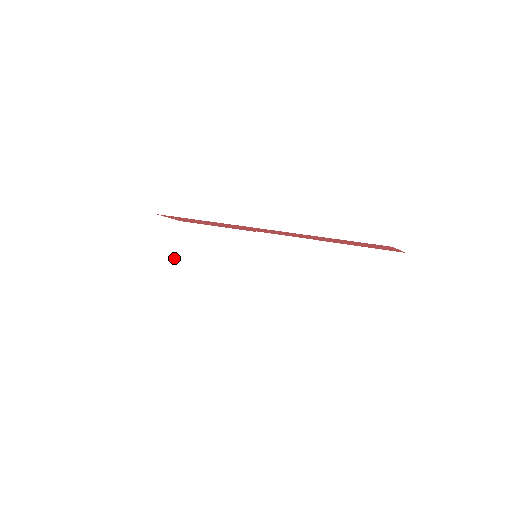
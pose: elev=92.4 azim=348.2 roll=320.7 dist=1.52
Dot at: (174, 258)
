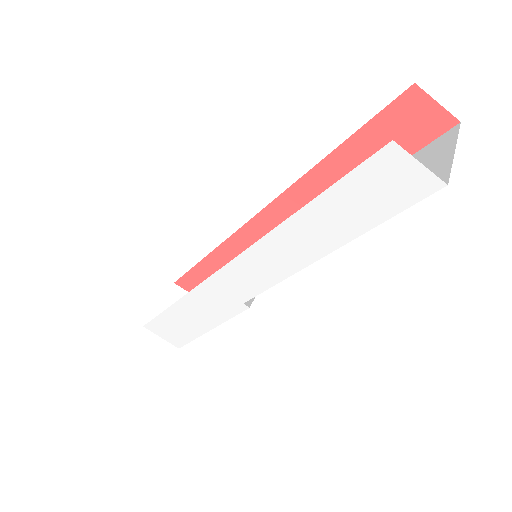
Dot at: occluded
